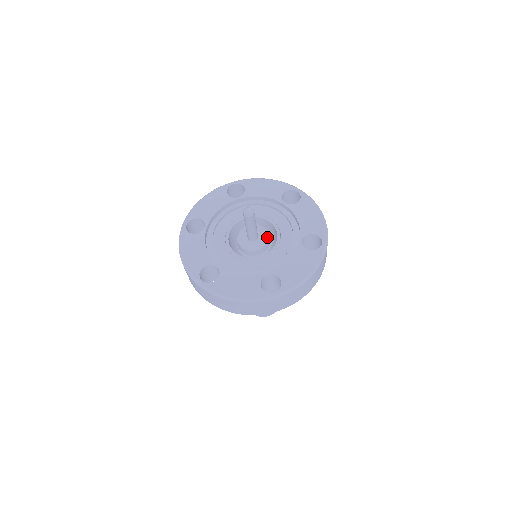
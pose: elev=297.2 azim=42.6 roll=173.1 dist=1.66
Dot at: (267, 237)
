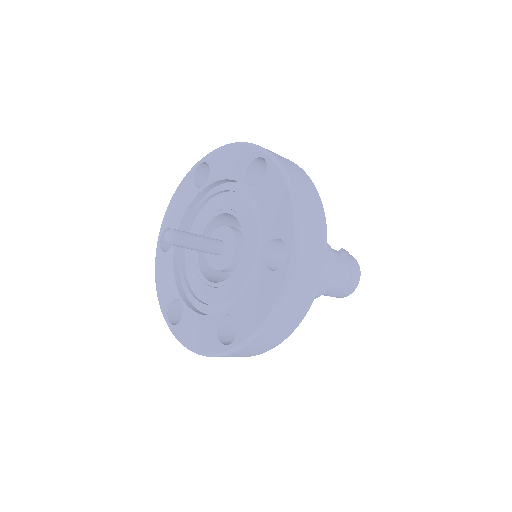
Dot at: (233, 246)
